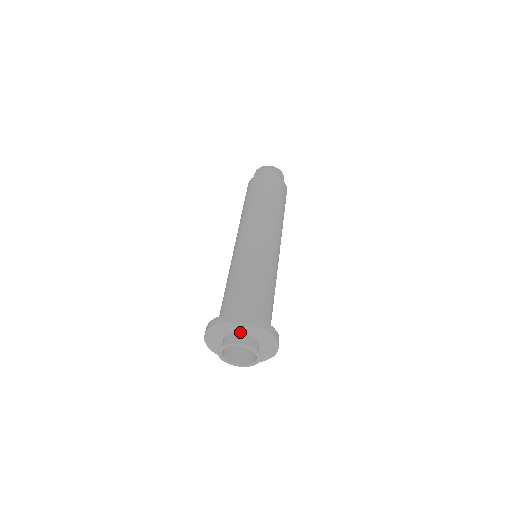
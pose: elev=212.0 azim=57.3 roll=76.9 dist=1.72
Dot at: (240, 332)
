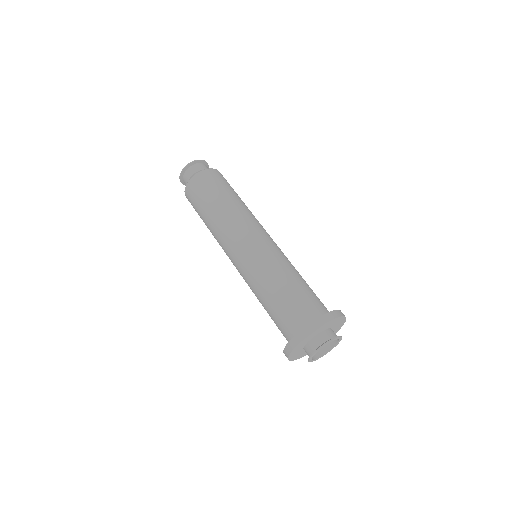
Dot at: (305, 343)
